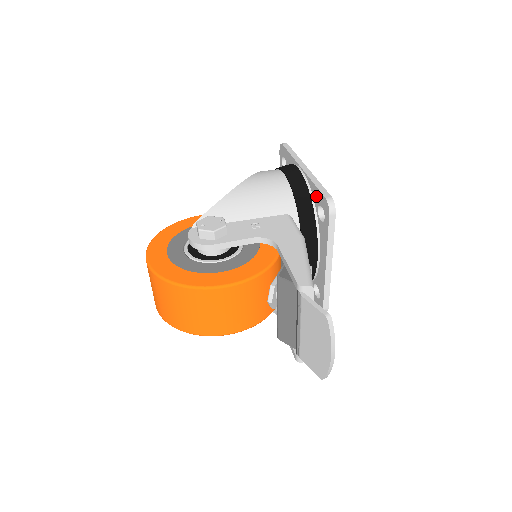
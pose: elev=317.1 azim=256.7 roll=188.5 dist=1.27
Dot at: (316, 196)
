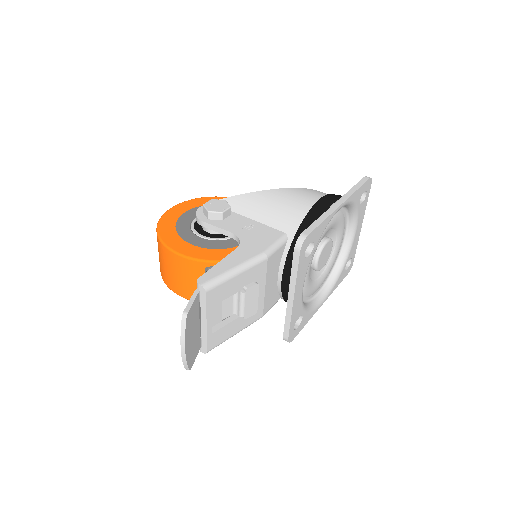
Dot at: occluded
